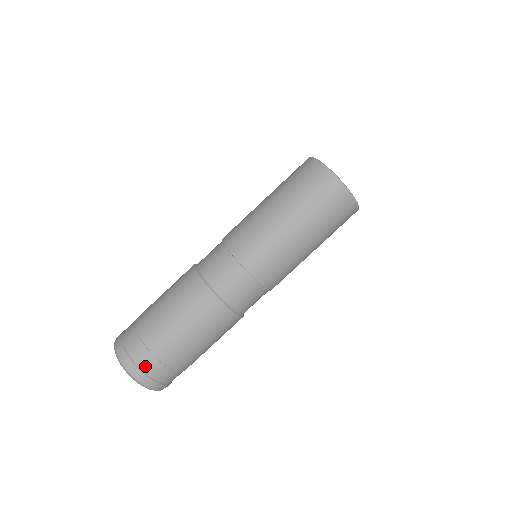
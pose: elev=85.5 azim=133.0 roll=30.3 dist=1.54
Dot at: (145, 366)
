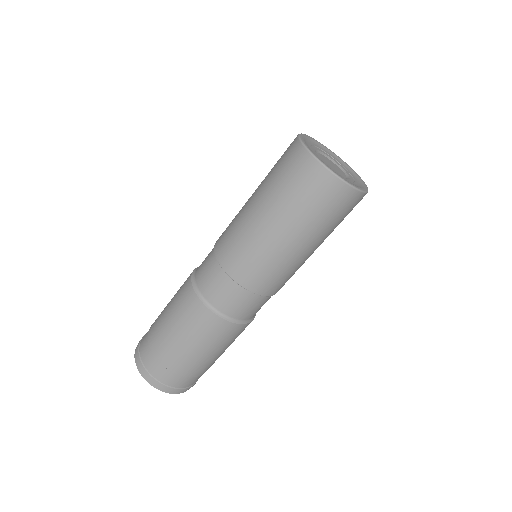
Dot at: (153, 371)
